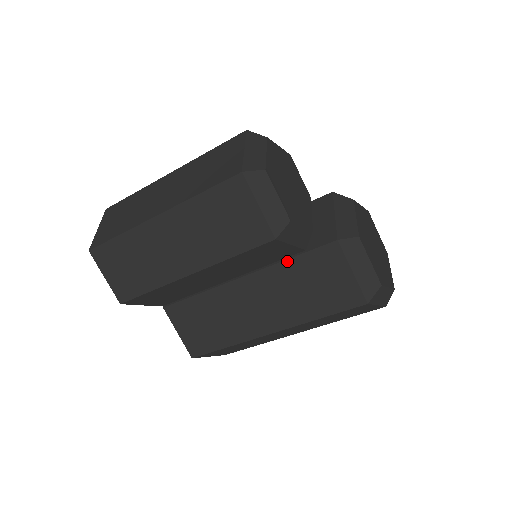
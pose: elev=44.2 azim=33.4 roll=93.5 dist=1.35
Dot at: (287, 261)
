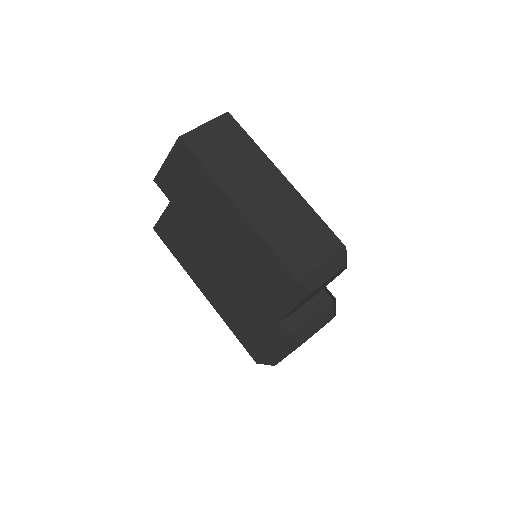
Dot at: occluded
